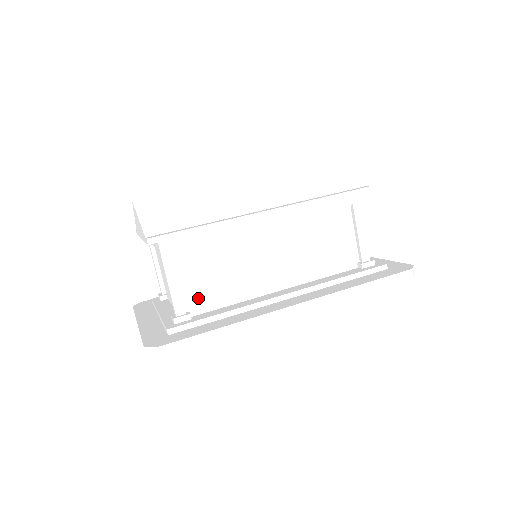
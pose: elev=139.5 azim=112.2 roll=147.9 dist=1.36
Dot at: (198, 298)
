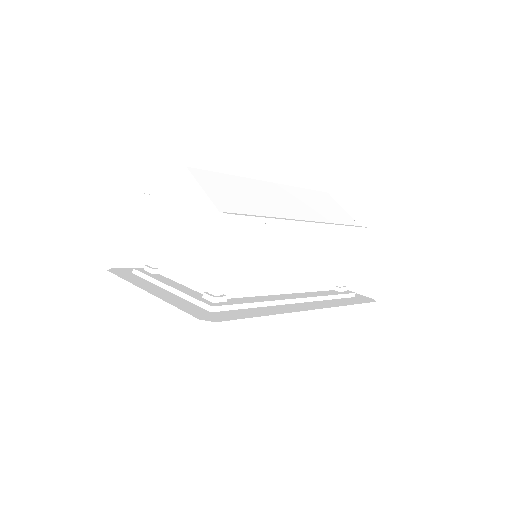
Dot at: (232, 283)
